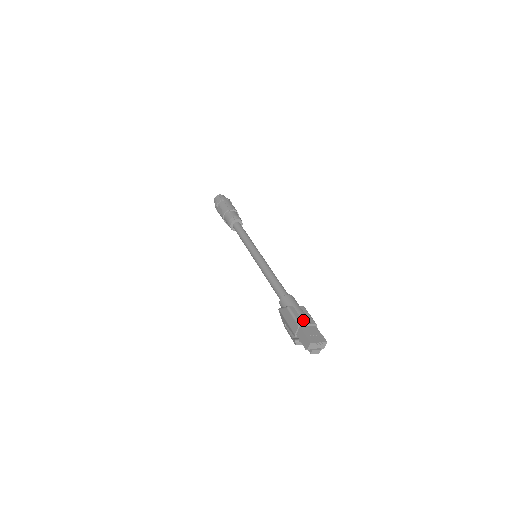
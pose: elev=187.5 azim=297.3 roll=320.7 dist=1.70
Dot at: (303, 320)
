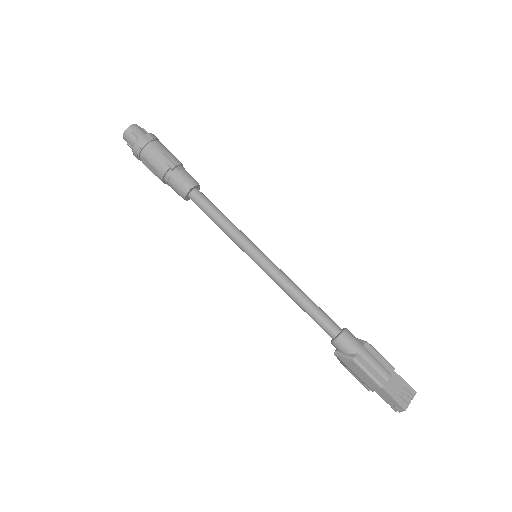
Dot at: (381, 375)
